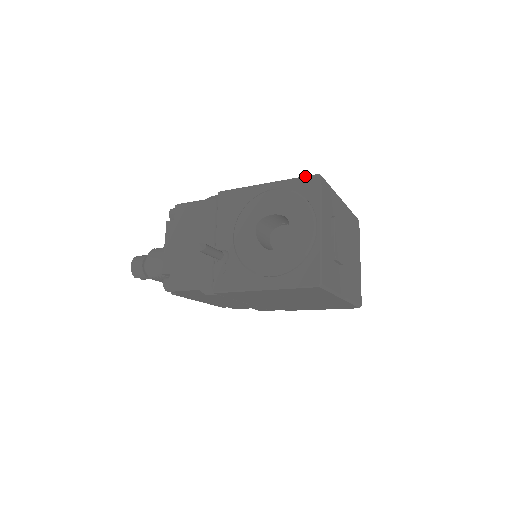
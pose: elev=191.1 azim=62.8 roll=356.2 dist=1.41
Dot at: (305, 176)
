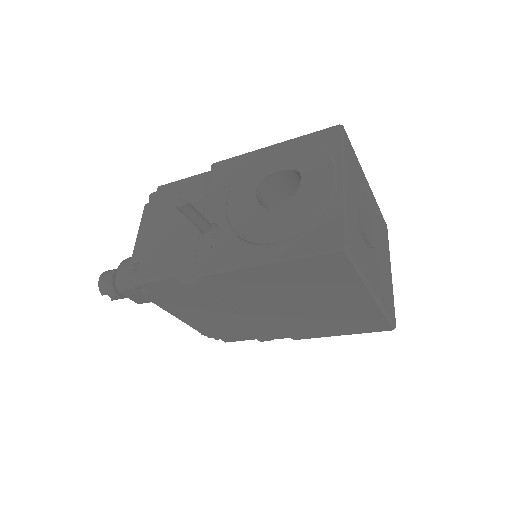
Dot at: occluded
